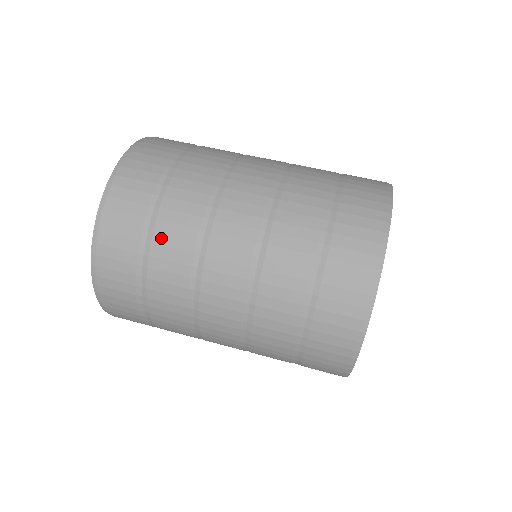
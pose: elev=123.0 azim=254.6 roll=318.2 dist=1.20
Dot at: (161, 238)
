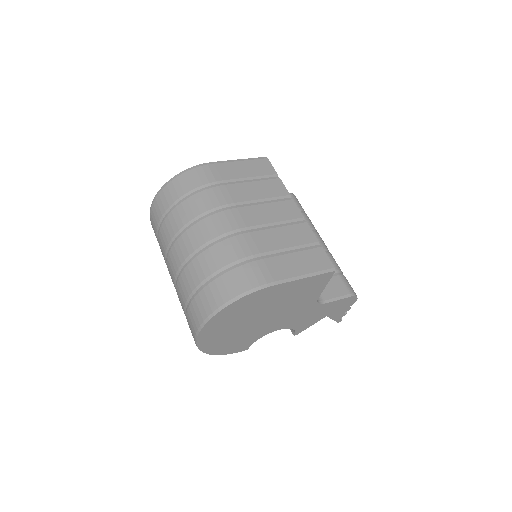
Dot at: (161, 235)
